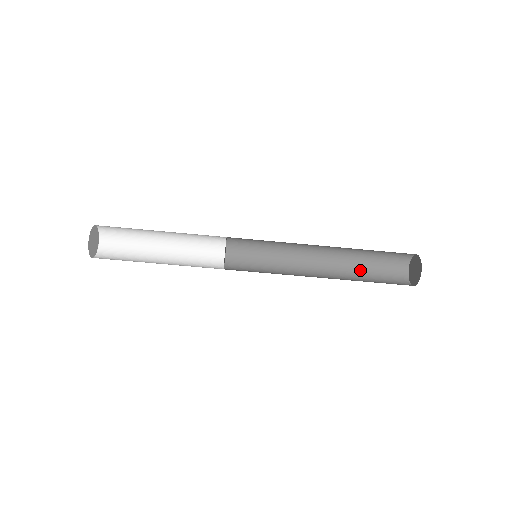
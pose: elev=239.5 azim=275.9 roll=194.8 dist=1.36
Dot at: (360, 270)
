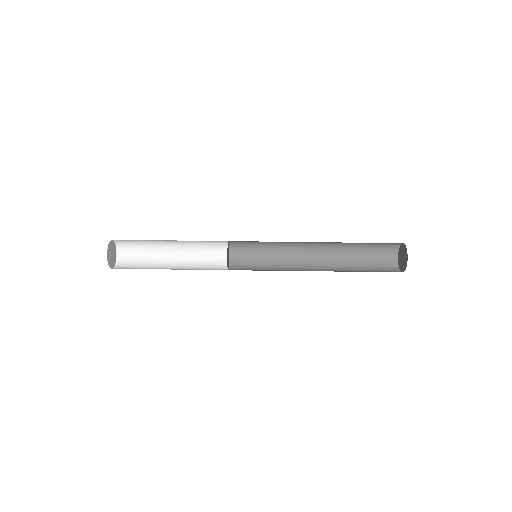
Dot at: (354, 269)
